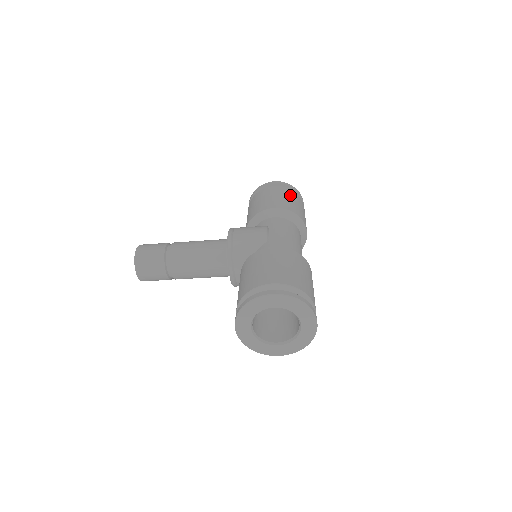
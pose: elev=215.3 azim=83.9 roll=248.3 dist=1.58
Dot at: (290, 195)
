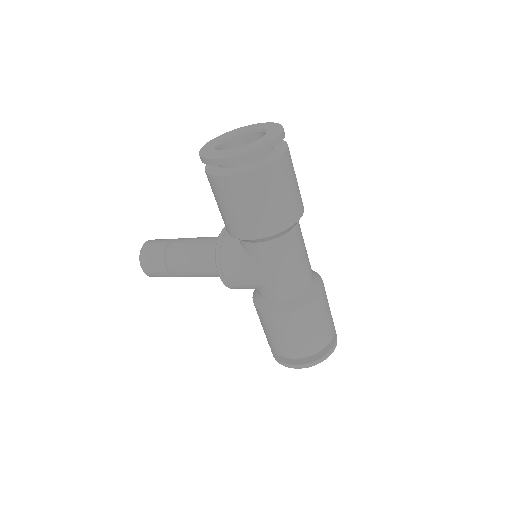
Dot at: (259, 191)
